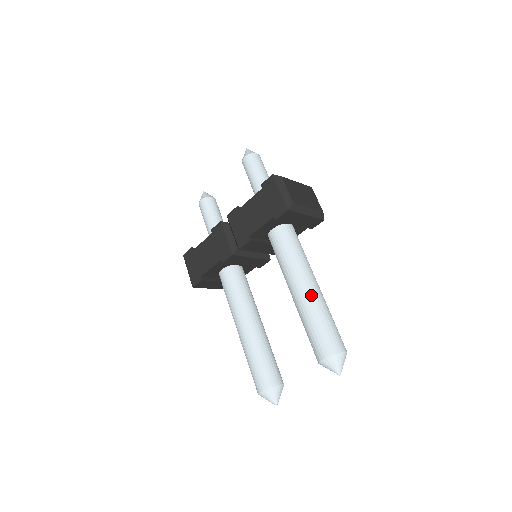
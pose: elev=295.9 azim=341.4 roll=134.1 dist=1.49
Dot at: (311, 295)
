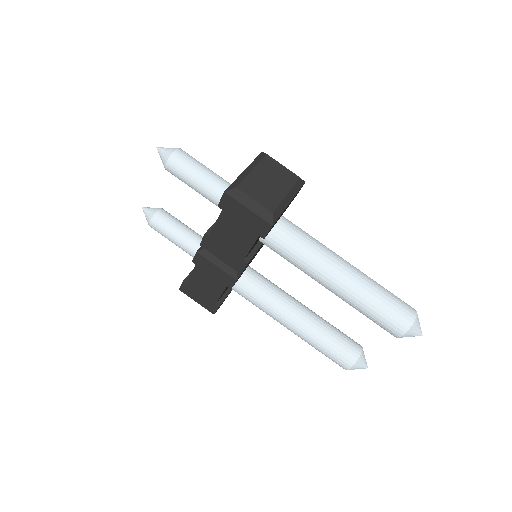
Dot at: (350, 284)
